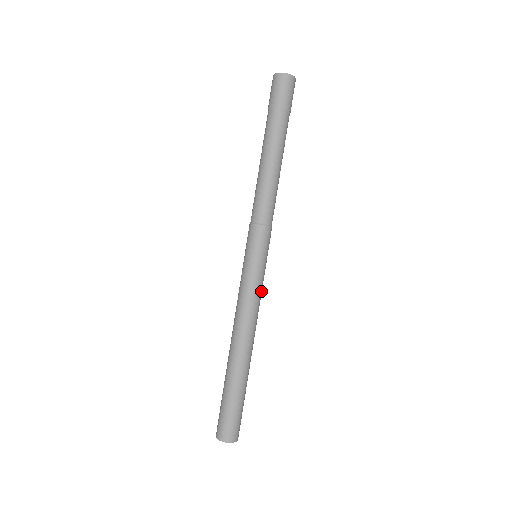
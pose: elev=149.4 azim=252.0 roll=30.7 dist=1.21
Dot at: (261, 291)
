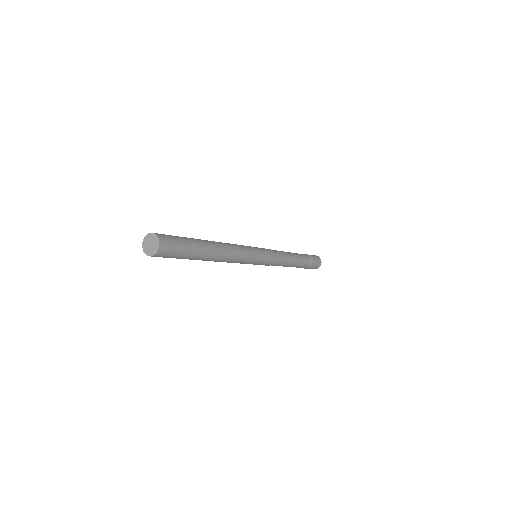
Dot at: (249, 253)
